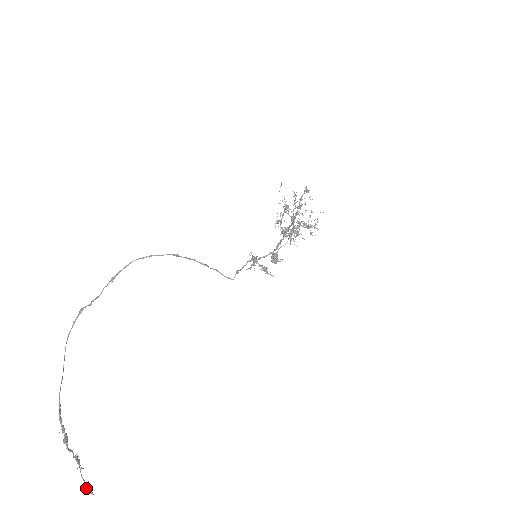
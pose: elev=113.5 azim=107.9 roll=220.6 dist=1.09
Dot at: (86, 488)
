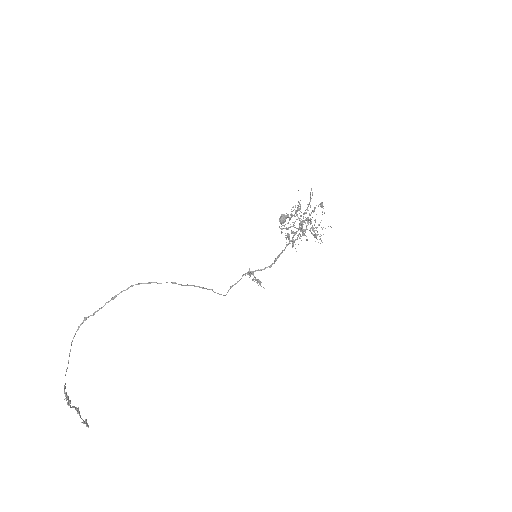
Dot at: occluded
